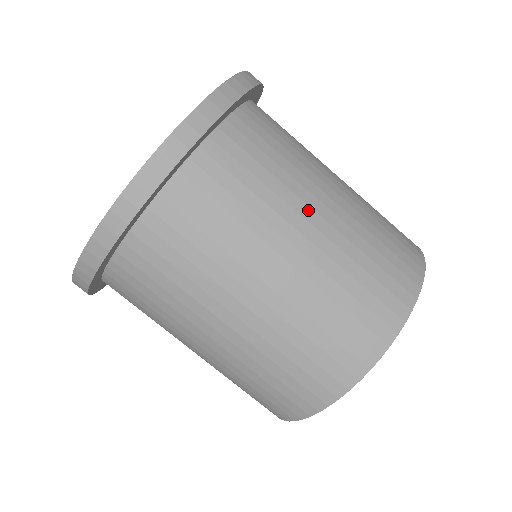
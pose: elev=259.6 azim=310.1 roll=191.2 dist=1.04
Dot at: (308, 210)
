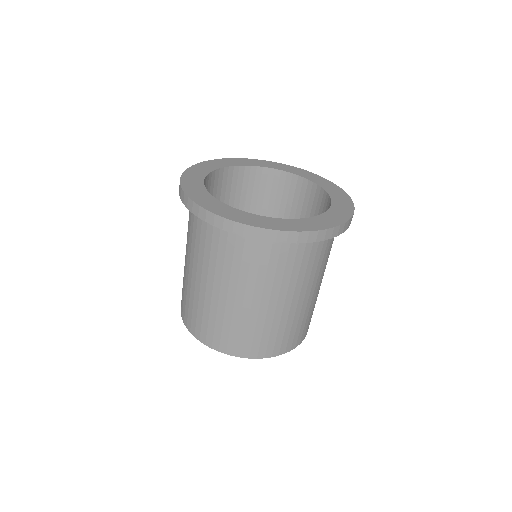
Dot at: (304, 291)
